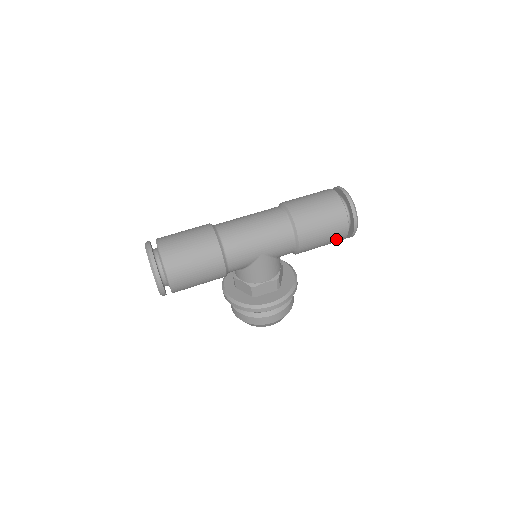
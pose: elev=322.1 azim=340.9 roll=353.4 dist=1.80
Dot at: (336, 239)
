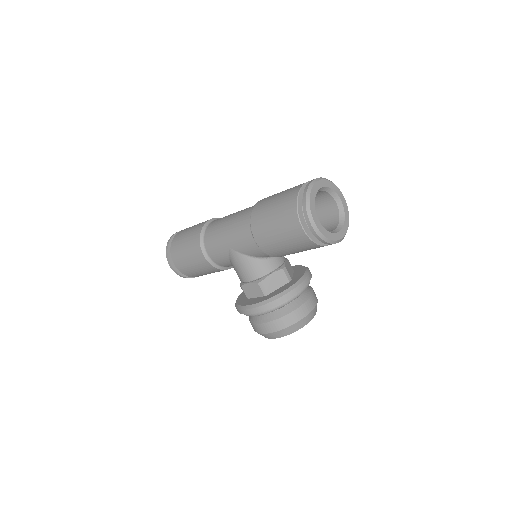
Dot at: (298, 241)
